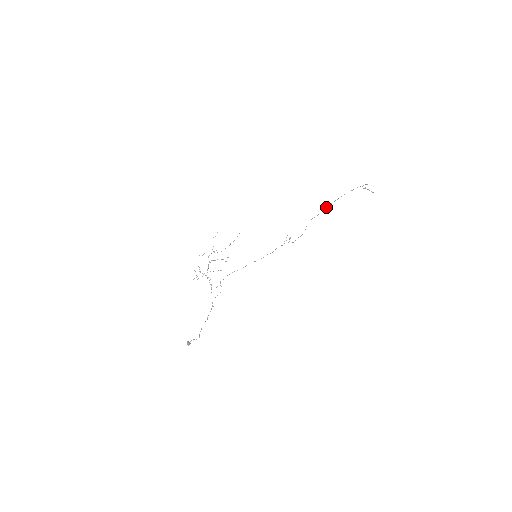
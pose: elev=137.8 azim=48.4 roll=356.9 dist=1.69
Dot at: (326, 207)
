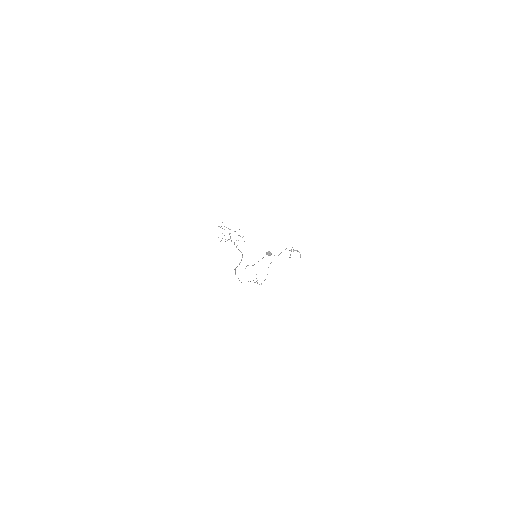
Dot at: occluded
